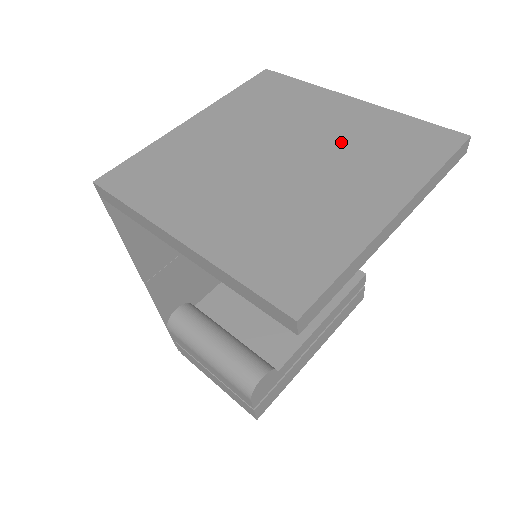
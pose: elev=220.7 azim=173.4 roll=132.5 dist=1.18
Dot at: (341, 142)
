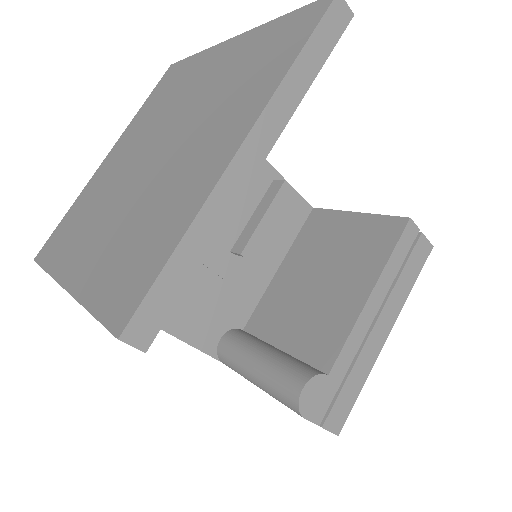
Dot at: (209, 97)
